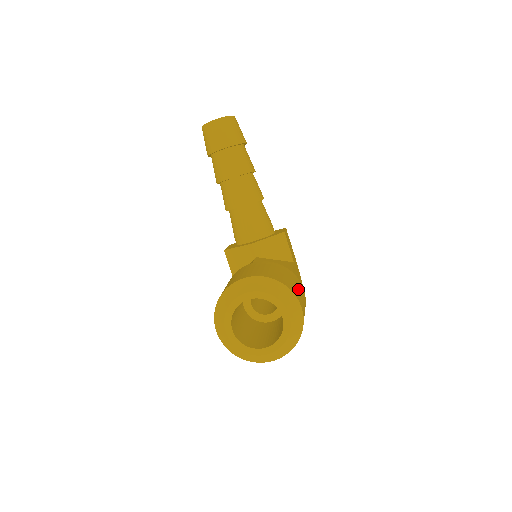
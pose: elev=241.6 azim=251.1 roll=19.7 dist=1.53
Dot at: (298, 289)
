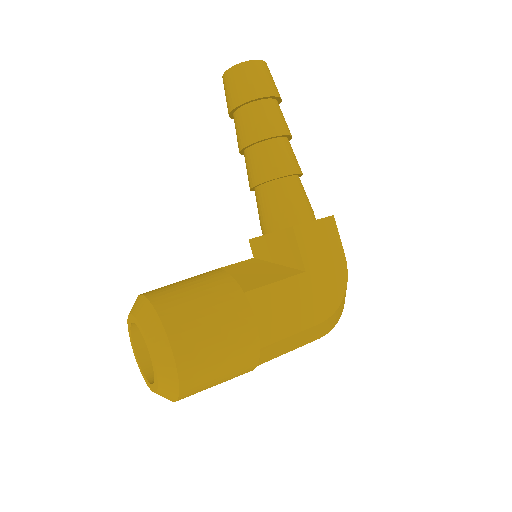
Dot at: (208, 322)
